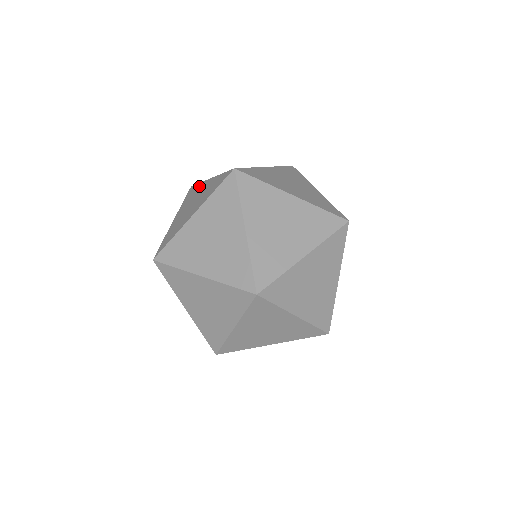
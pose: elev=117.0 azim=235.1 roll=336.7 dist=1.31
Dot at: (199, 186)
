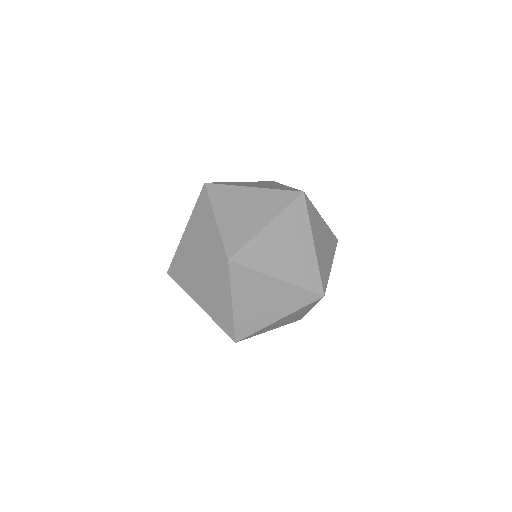
Dot at: (208, 209)
